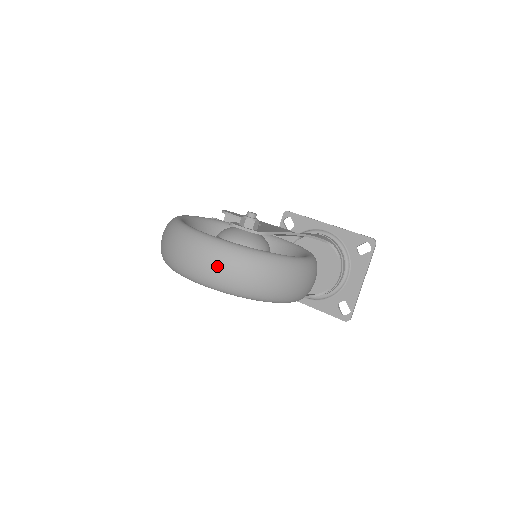
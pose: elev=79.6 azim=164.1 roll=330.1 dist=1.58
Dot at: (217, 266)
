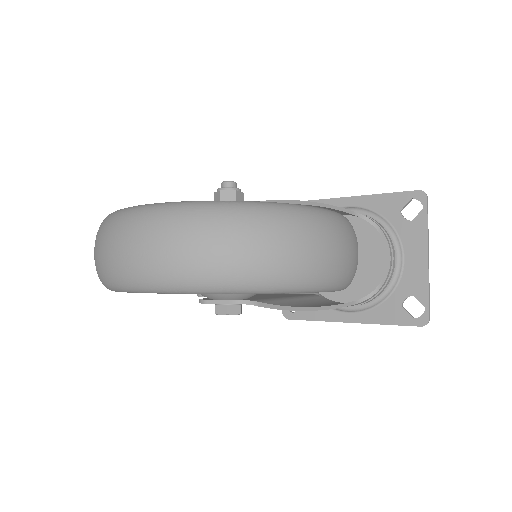
Dot at: (178, 243)
